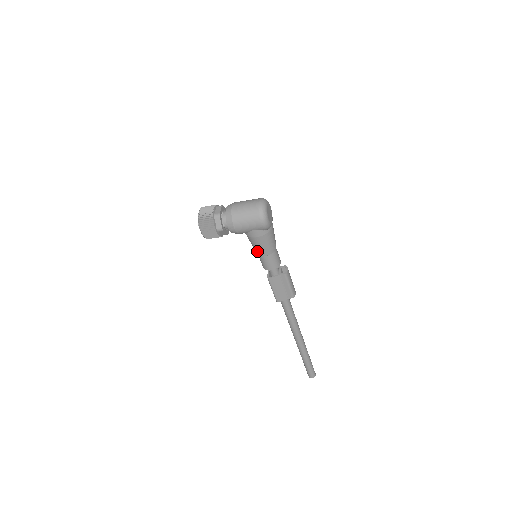
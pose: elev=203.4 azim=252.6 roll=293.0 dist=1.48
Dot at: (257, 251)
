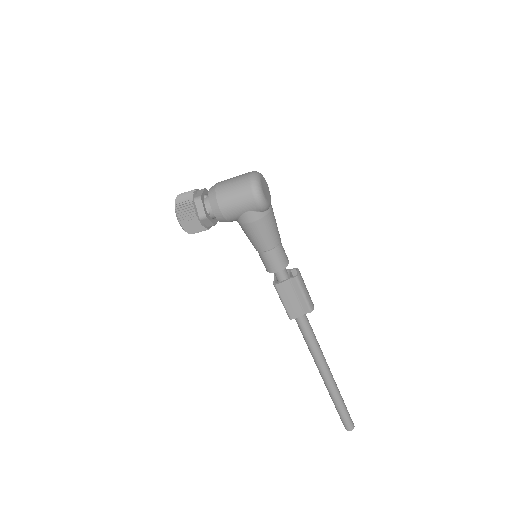
Dot at: (255, 245)
